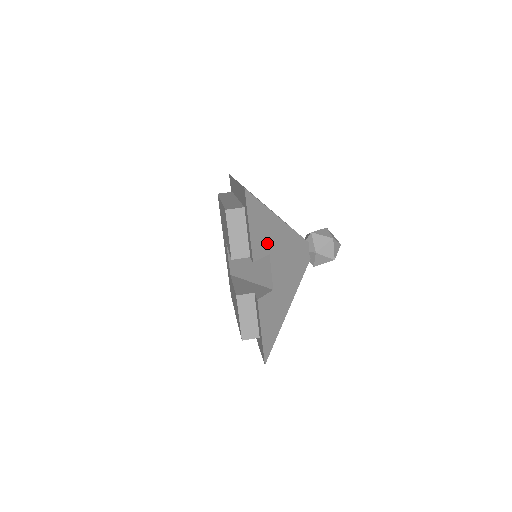
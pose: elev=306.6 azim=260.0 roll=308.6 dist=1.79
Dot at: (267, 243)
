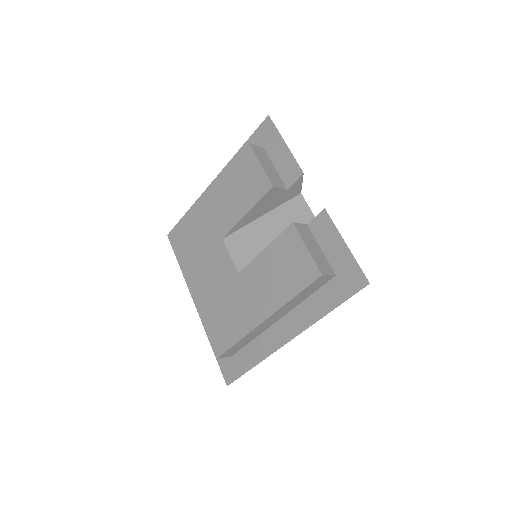
Dot at: occluded
